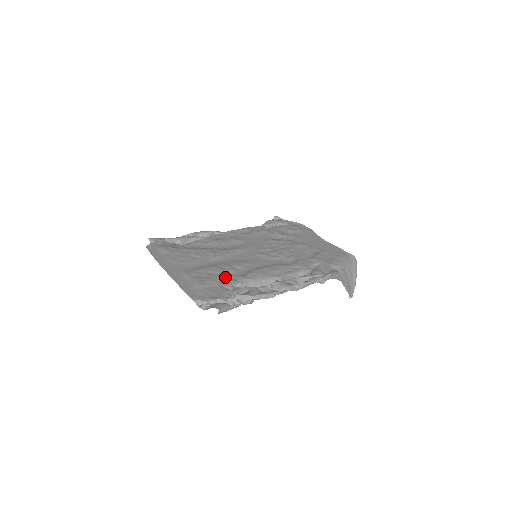
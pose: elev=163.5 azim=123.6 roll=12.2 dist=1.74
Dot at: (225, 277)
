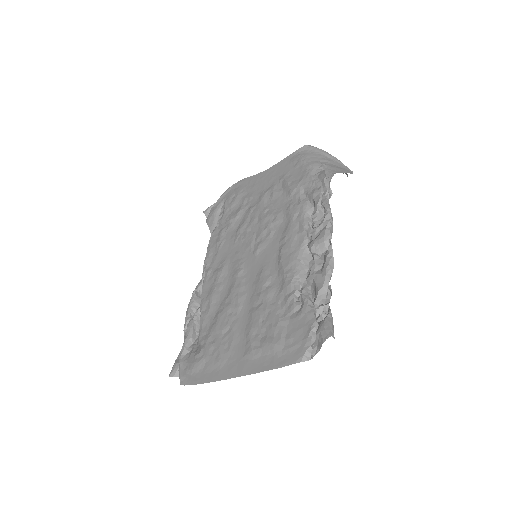
Dot at: (277, 306)
